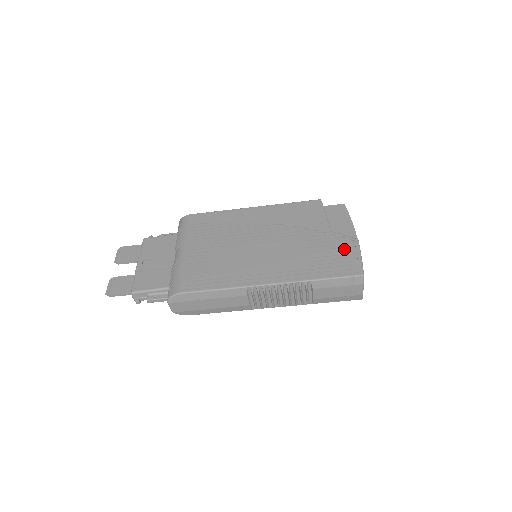
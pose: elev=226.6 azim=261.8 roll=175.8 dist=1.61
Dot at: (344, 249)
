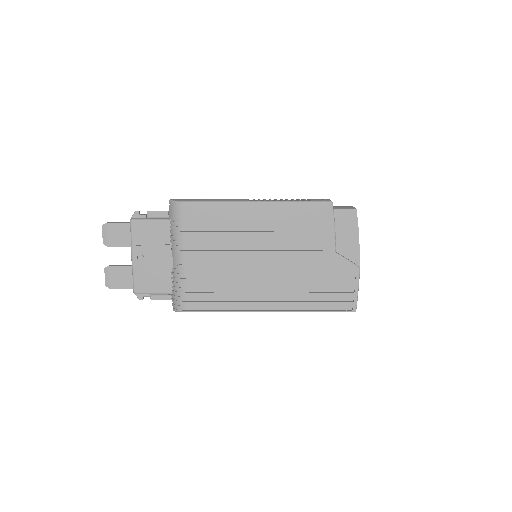
Dot at: (344, 279)
